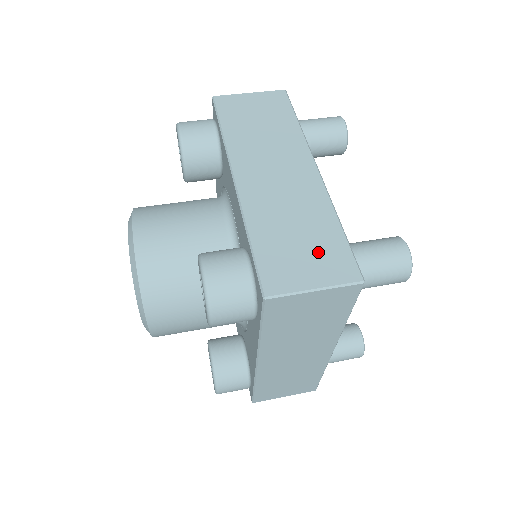
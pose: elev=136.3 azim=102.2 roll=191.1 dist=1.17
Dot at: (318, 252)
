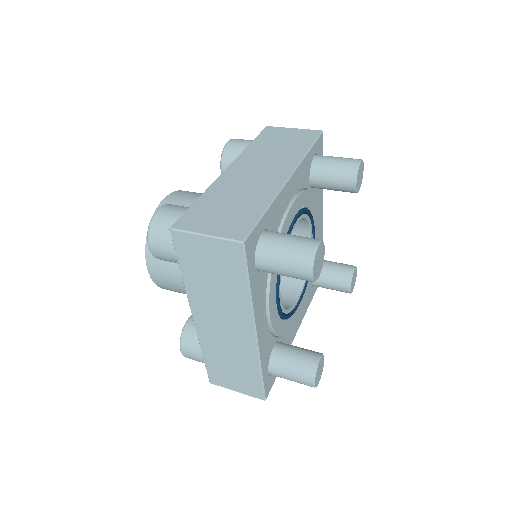
Dot at: (231, 217)
